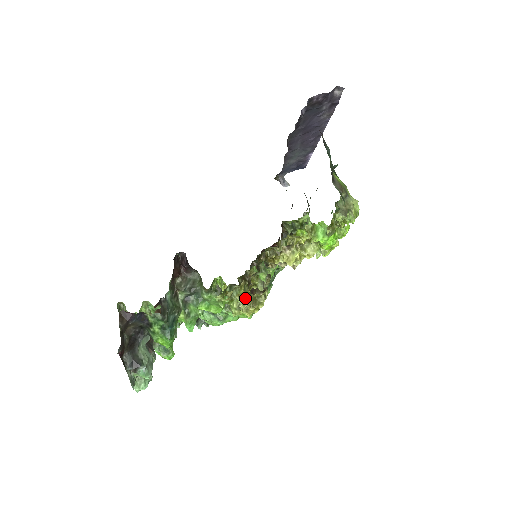
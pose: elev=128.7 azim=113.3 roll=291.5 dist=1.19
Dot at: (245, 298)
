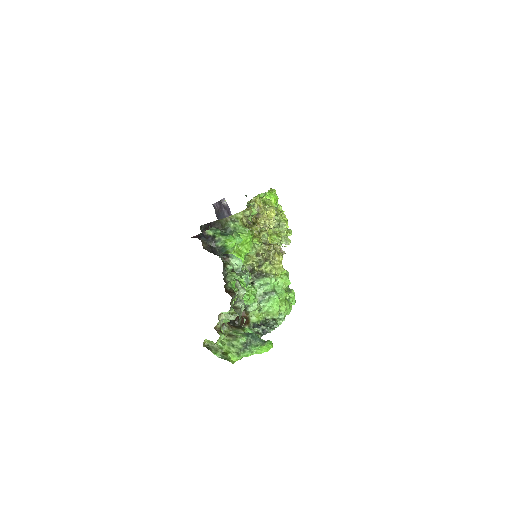
Dot at: (268, 257)
